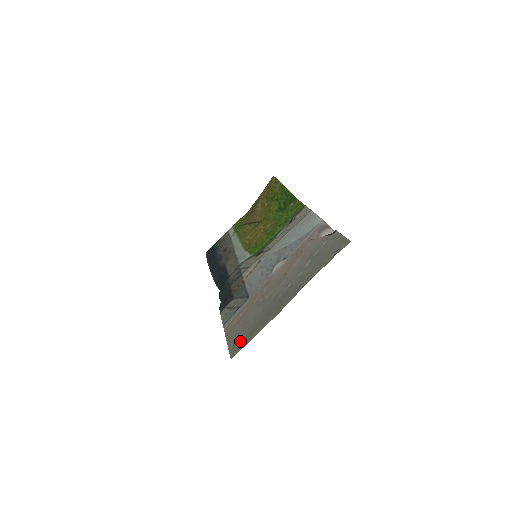
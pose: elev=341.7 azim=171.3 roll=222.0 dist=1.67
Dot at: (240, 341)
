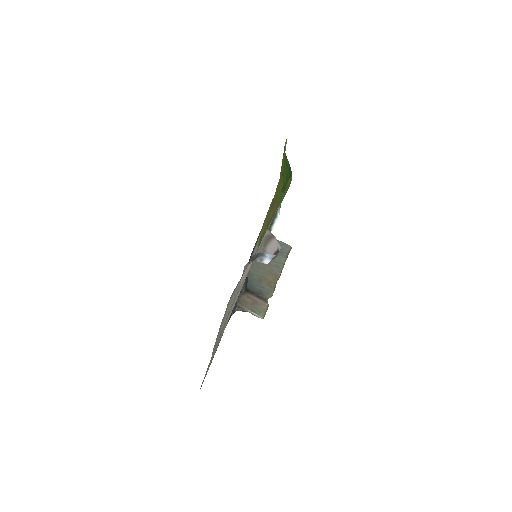
Dot at: (205, 375)
